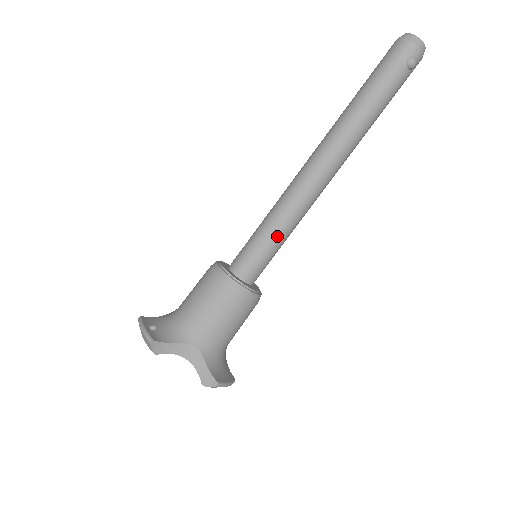
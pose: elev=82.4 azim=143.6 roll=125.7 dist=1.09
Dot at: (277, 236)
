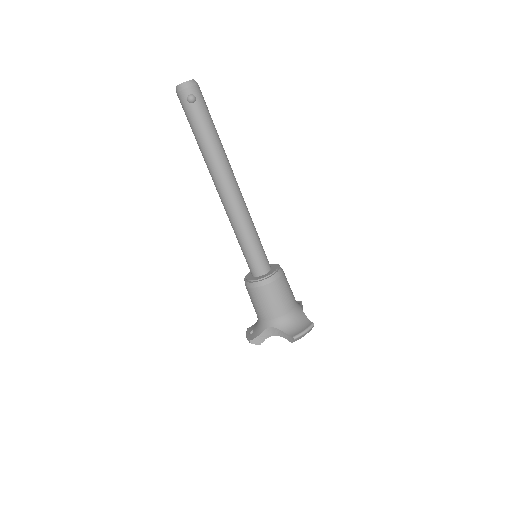
Dot at: (246, 242)
